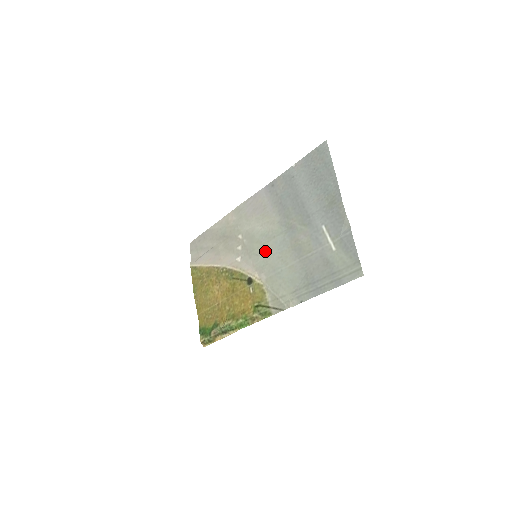
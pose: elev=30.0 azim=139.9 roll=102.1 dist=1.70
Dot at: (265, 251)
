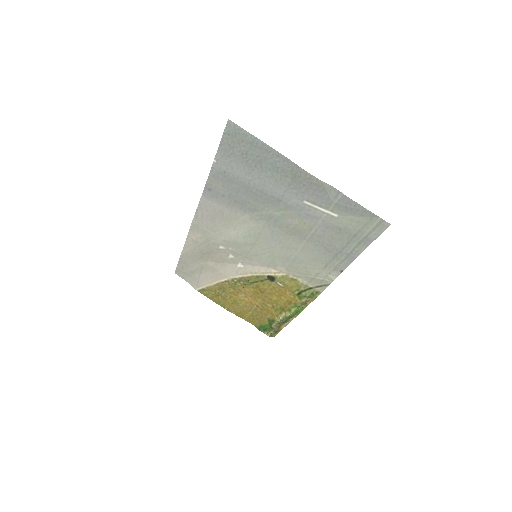
Dot at: (262, 249)
